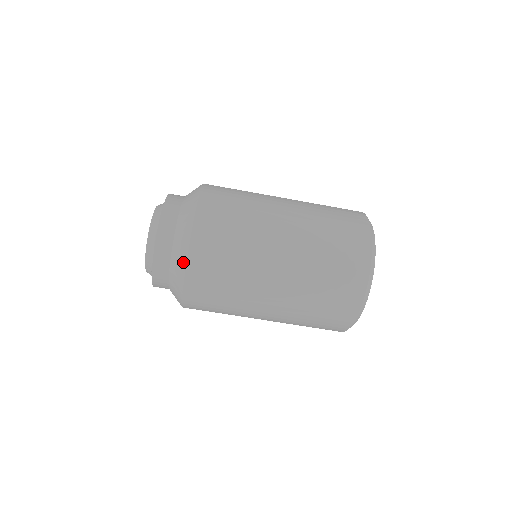
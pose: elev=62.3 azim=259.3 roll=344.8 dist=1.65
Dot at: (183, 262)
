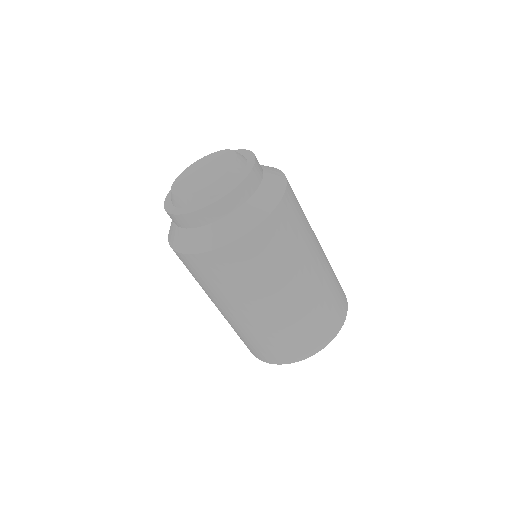
Dot at: (275, 200)
